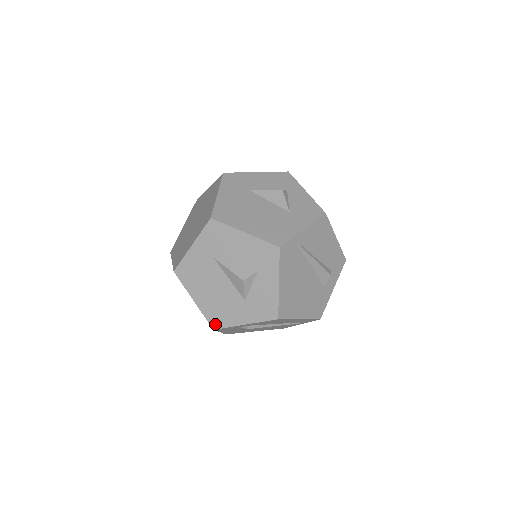
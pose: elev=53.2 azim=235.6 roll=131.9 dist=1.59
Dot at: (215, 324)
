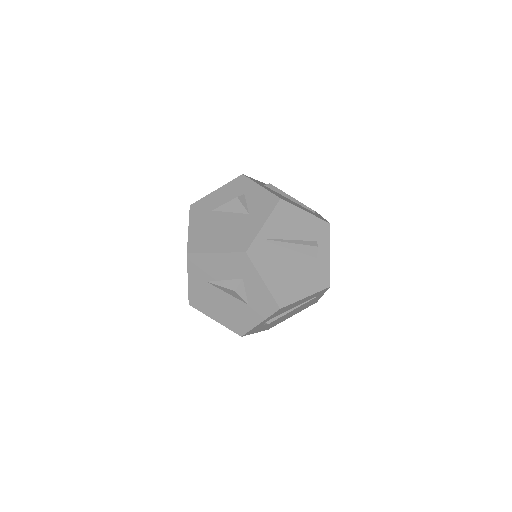
Dot at: (240, 332)
